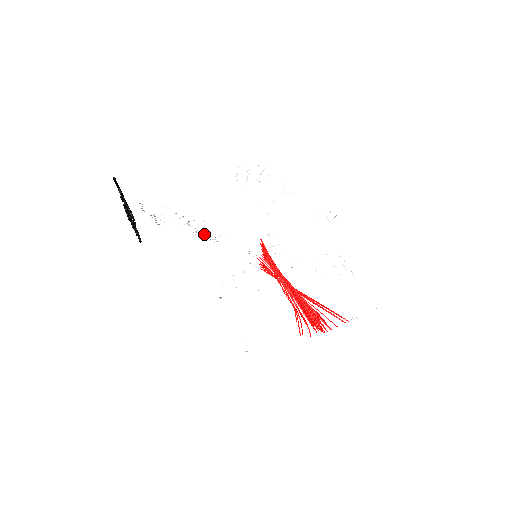
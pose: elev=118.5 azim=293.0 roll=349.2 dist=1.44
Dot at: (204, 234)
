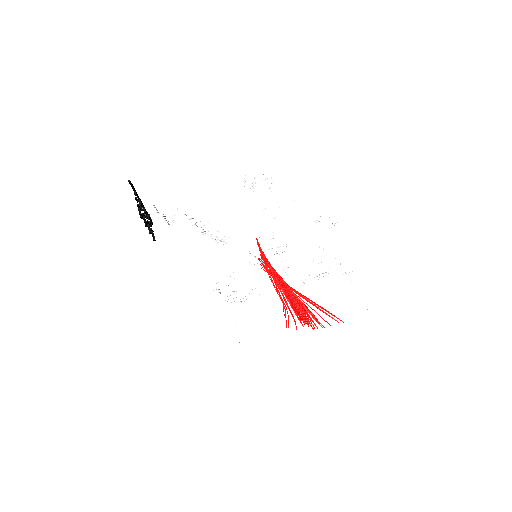
Dot at: (209, 234)
